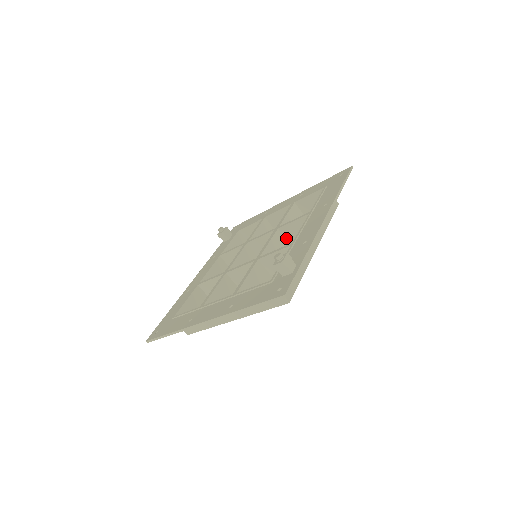
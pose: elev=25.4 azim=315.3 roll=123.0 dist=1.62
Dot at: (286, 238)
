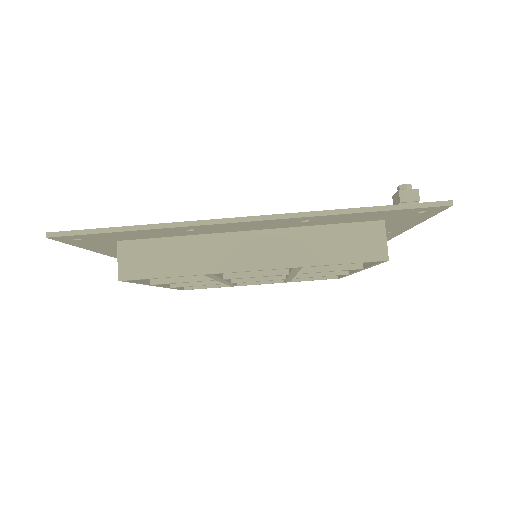
Dot at: occluded
